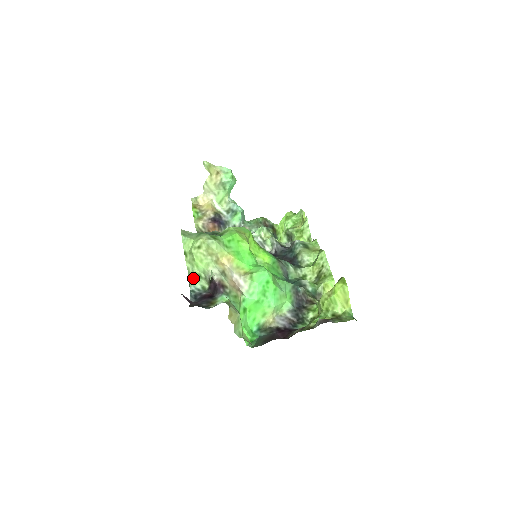
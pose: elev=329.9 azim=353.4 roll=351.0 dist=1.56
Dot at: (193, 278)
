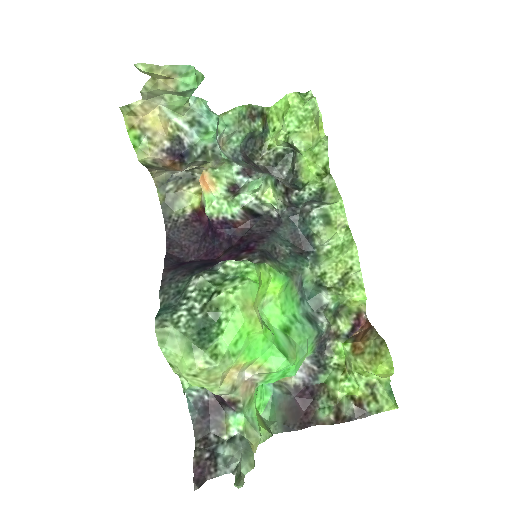
Dot at: (187, 382)
